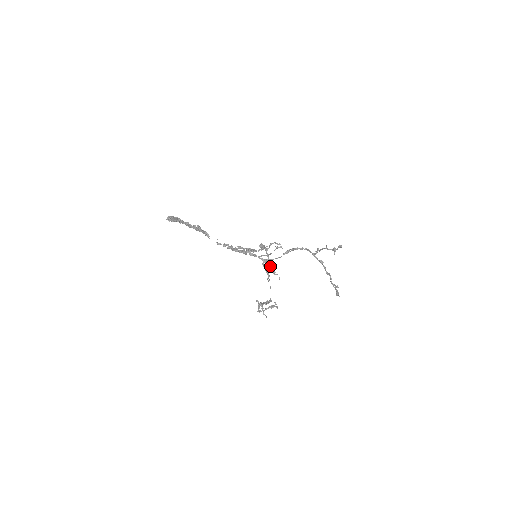
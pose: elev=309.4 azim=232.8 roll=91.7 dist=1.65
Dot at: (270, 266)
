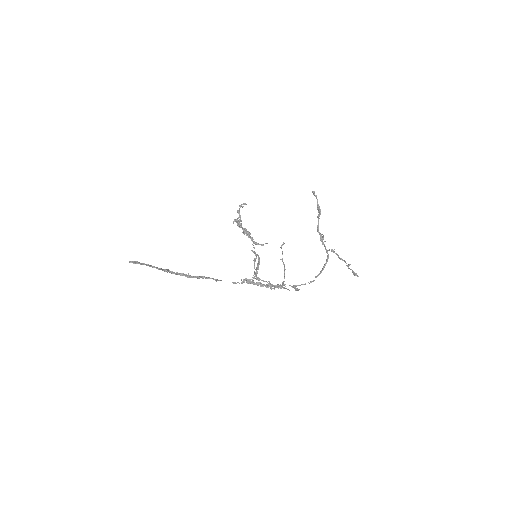
Dot at: occluded
